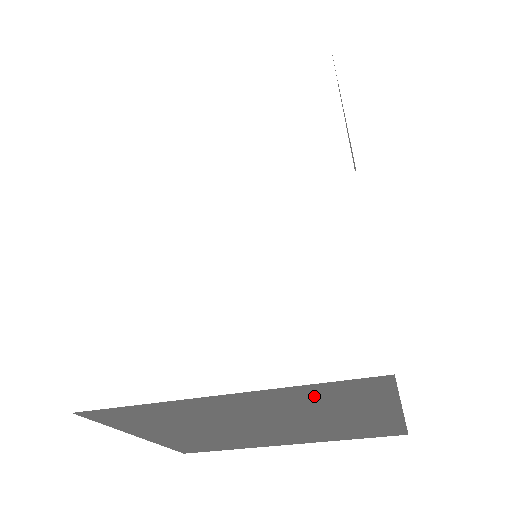
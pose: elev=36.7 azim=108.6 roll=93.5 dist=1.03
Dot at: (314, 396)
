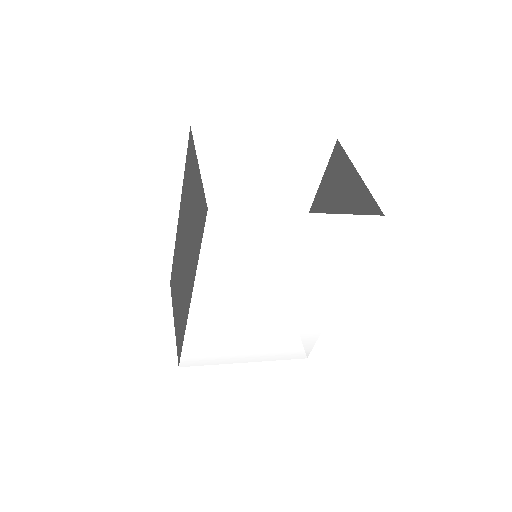
Dot at: occluded
